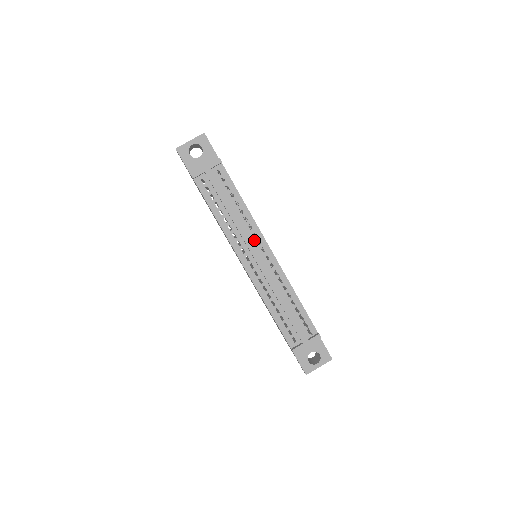
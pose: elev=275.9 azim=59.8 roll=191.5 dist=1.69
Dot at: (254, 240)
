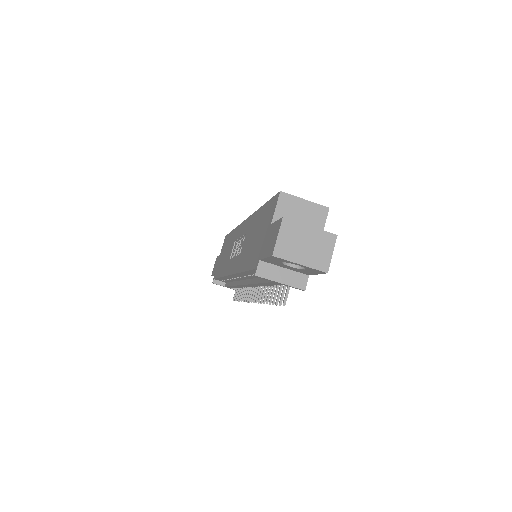
Dot at: occluded
